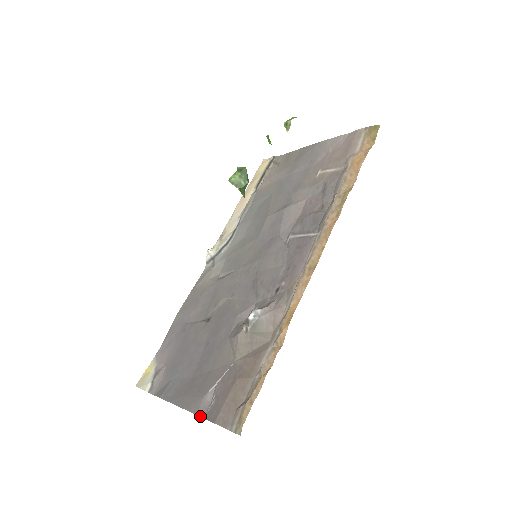
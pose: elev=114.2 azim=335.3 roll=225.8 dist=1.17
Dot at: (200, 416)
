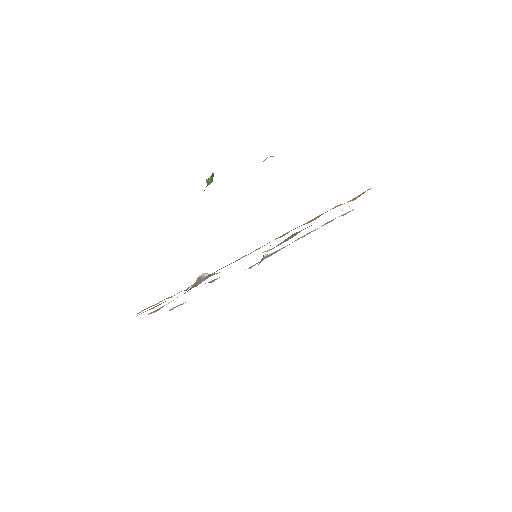
Dot at: occluded
